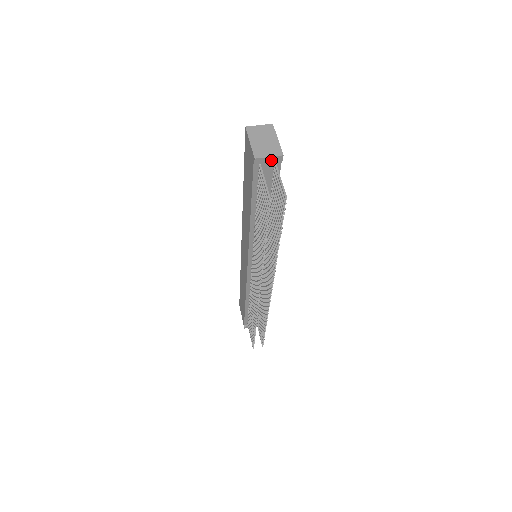
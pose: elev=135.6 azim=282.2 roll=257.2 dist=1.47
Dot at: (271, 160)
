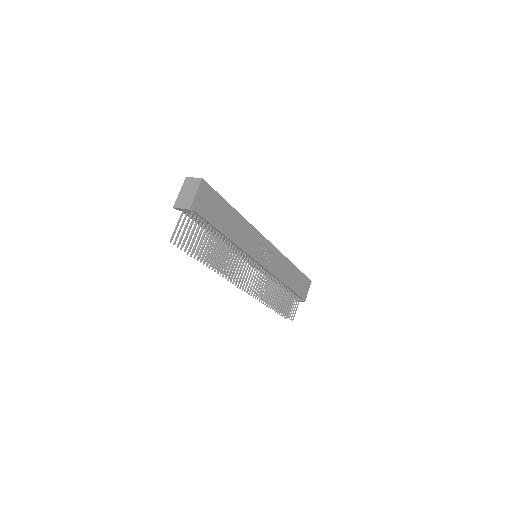
Dot at: (185, 210)
